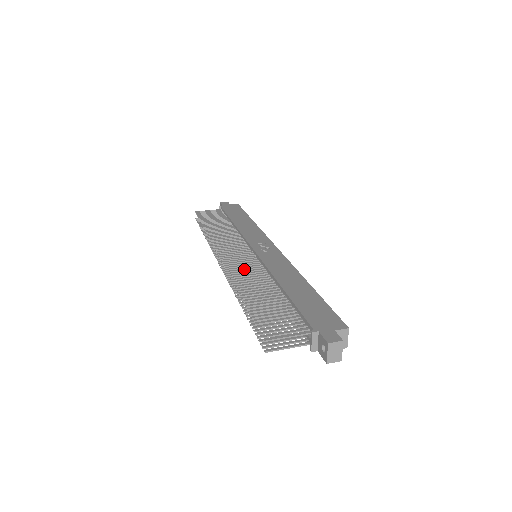
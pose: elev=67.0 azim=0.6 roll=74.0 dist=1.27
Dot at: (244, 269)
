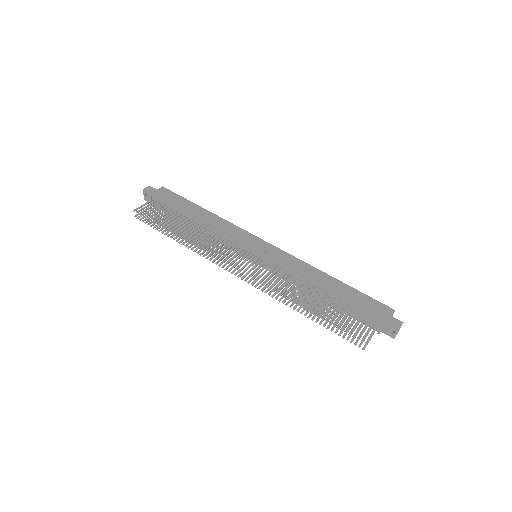
Dot at: occluded
